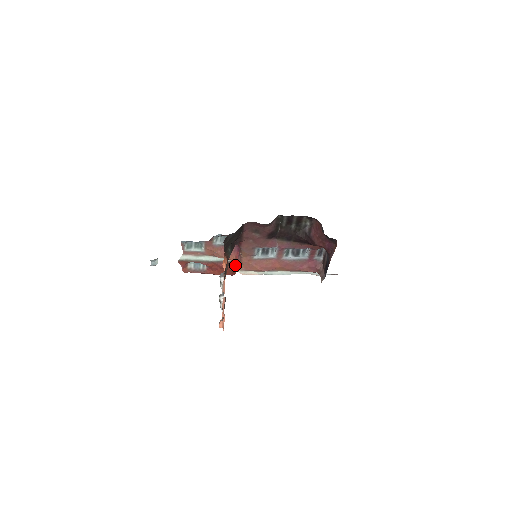
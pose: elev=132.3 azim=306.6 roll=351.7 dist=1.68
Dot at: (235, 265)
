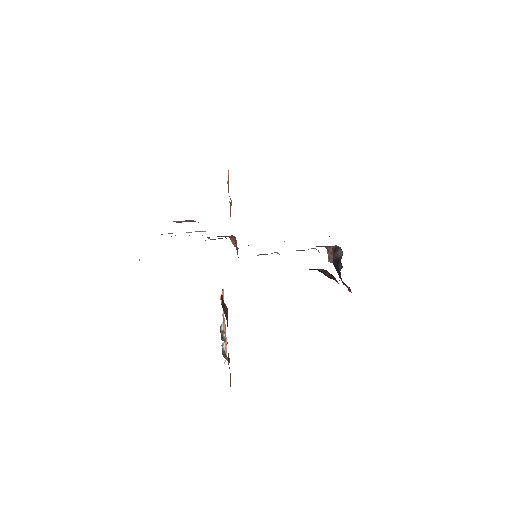
Dot at: (230, 237)
